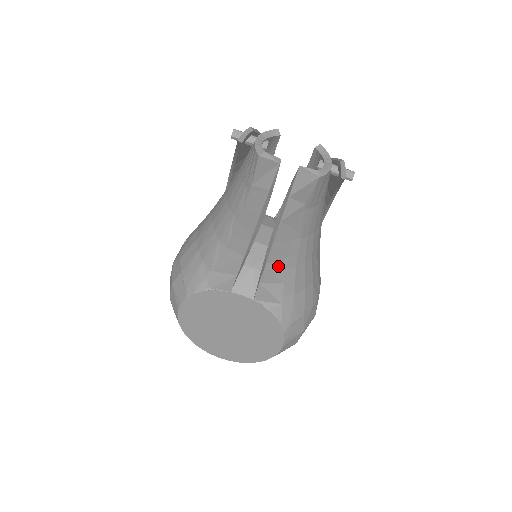
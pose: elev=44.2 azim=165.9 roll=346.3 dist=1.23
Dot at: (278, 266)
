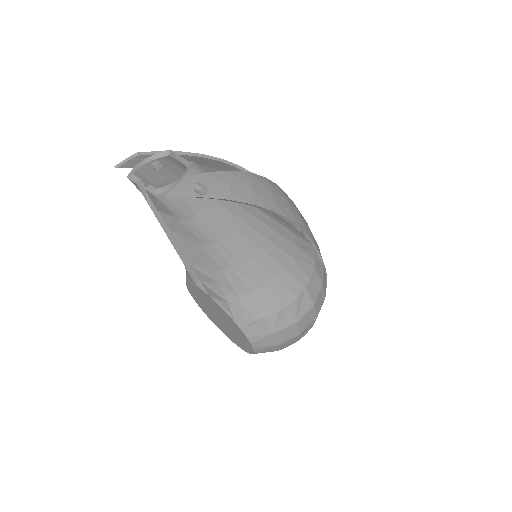
Dot at: (204, 268)
